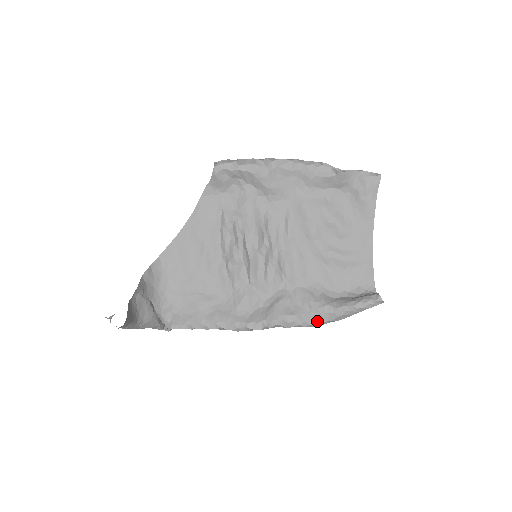
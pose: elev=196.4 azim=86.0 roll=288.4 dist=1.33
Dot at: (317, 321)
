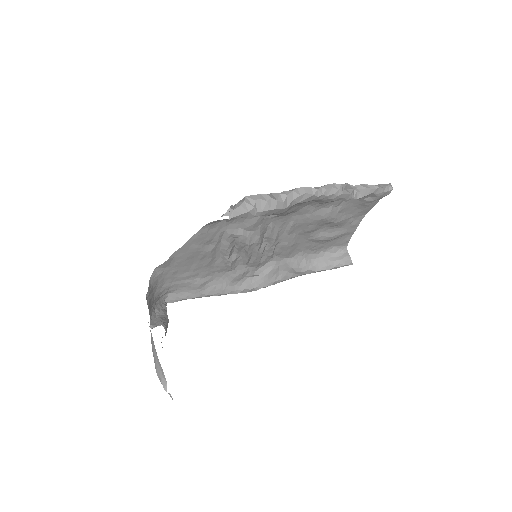
Dot at: occluded
